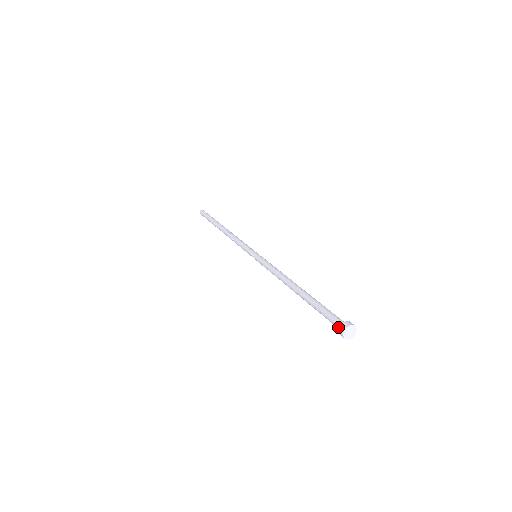
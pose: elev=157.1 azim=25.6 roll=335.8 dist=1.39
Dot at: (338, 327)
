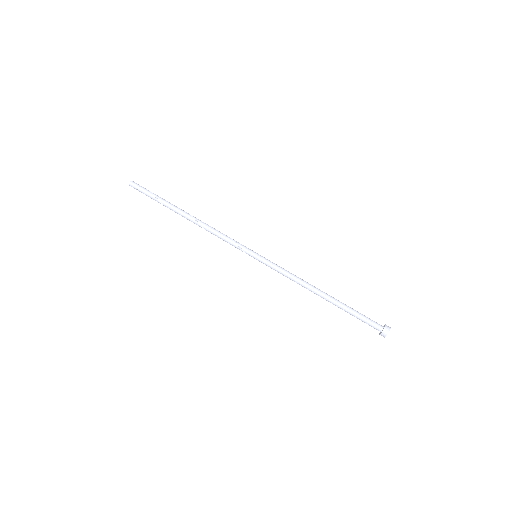
Dot at: (377, 329)
